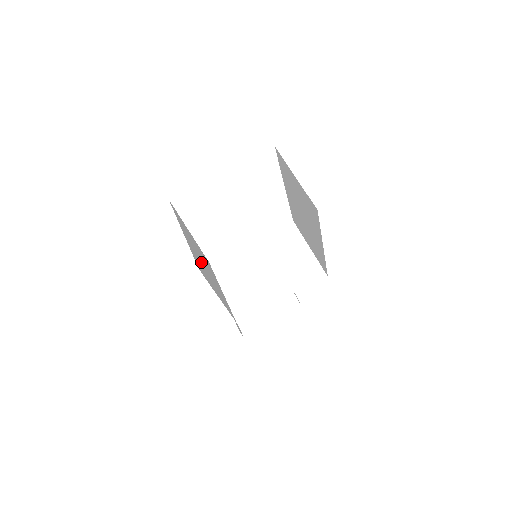
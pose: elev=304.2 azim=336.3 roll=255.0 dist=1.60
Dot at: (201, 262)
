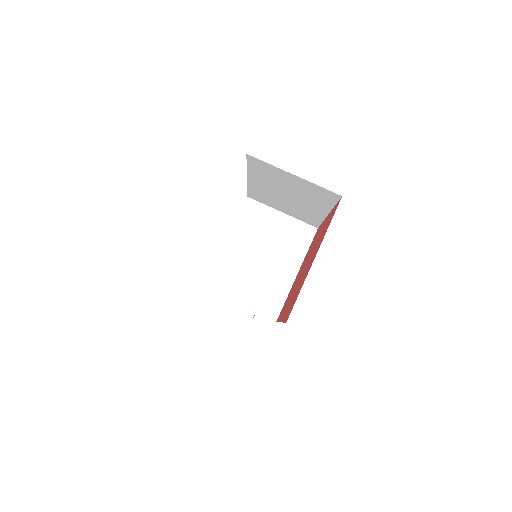
Dot at: occluded
